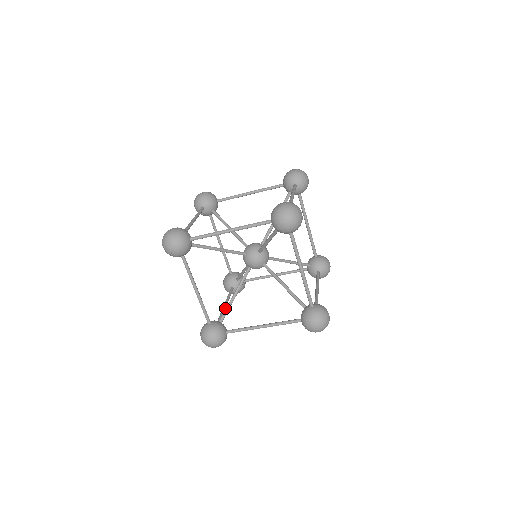
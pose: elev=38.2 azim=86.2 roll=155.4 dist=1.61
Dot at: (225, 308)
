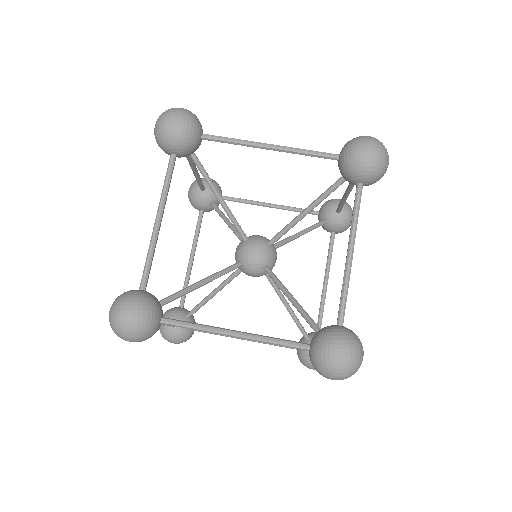
Dot at: (192, 265)
